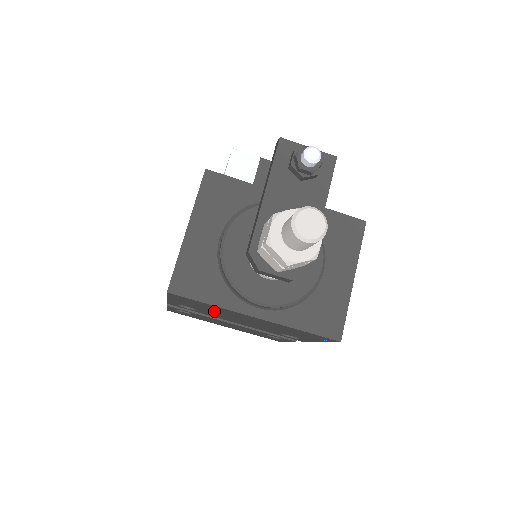
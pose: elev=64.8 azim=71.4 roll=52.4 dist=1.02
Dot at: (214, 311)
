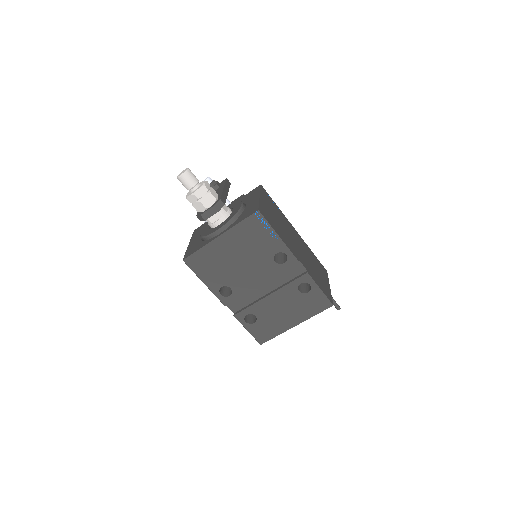
Dot at: (222, 267)
